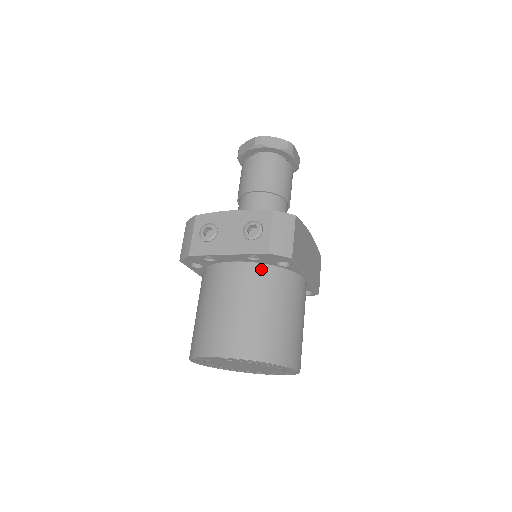
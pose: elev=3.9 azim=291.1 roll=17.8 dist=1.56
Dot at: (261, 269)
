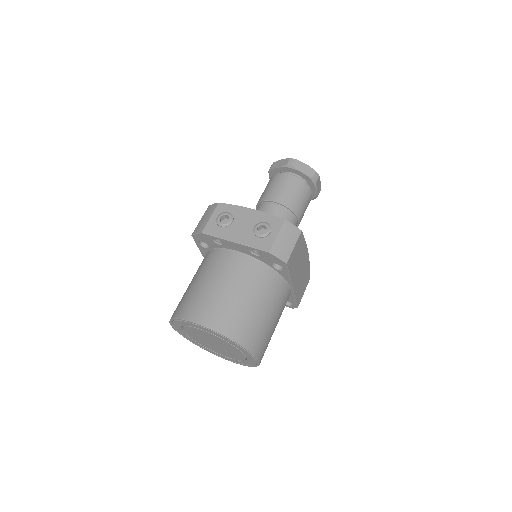
Dot at: (258, 265)
